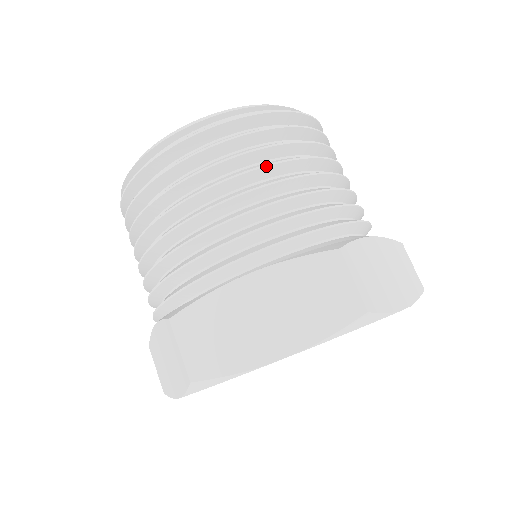
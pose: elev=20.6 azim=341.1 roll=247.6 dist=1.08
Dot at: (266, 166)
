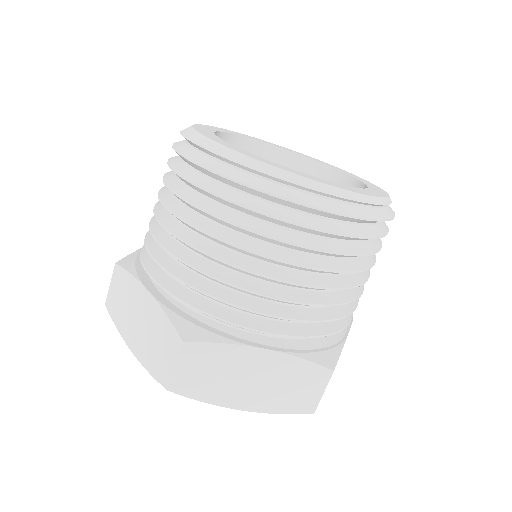
Dot at: occluded
